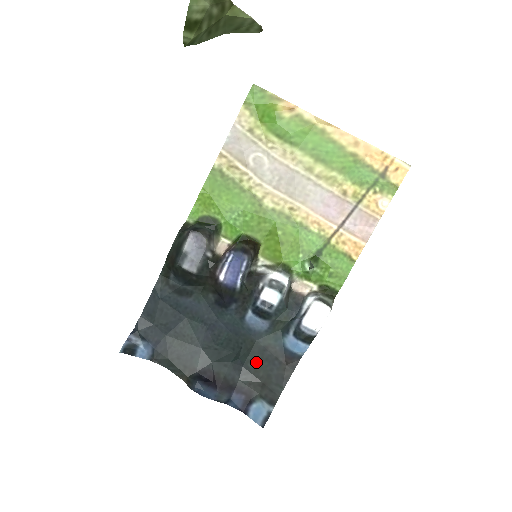
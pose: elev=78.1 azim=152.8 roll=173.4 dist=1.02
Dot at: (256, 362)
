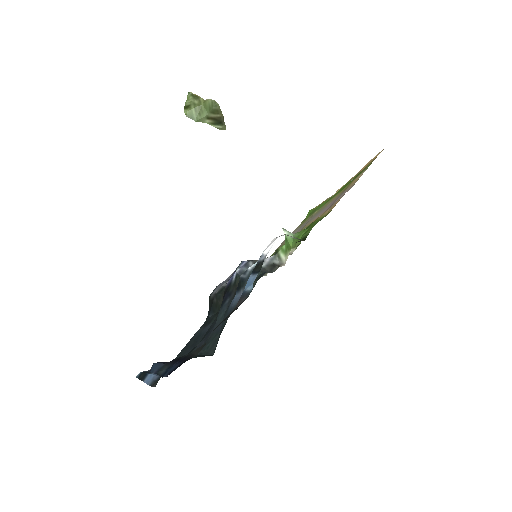
Dot at: occluded
